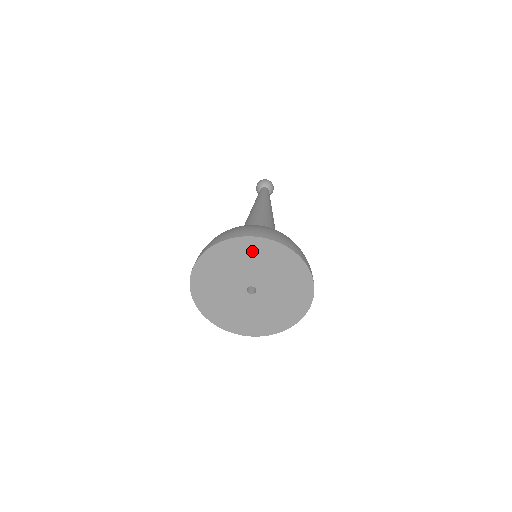
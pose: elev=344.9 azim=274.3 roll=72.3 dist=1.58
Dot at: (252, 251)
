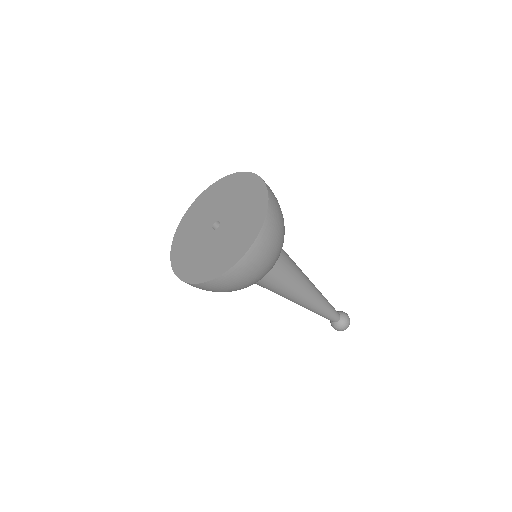
Dot at: (238, 185)
